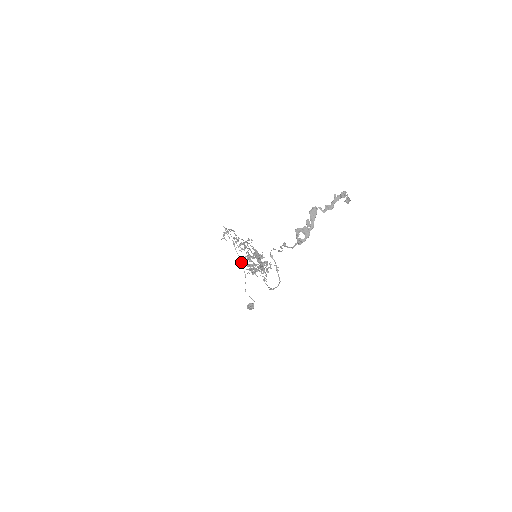
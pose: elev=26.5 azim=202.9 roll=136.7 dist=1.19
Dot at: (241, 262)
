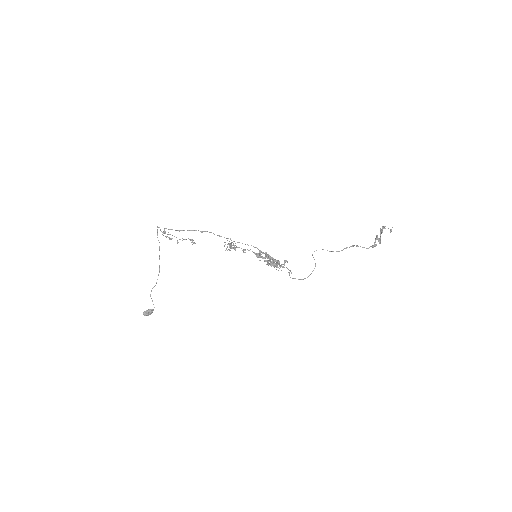
Dot at: (159, 265)
